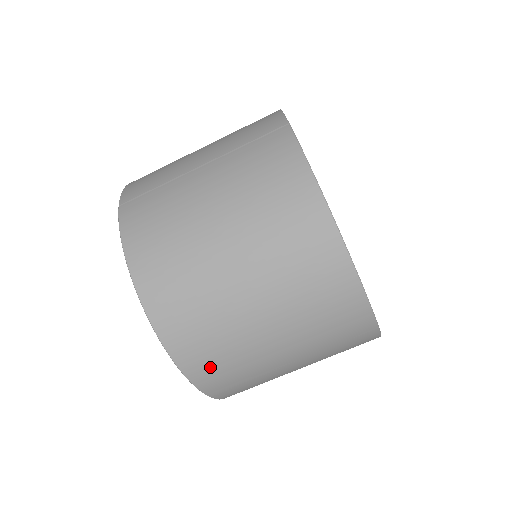
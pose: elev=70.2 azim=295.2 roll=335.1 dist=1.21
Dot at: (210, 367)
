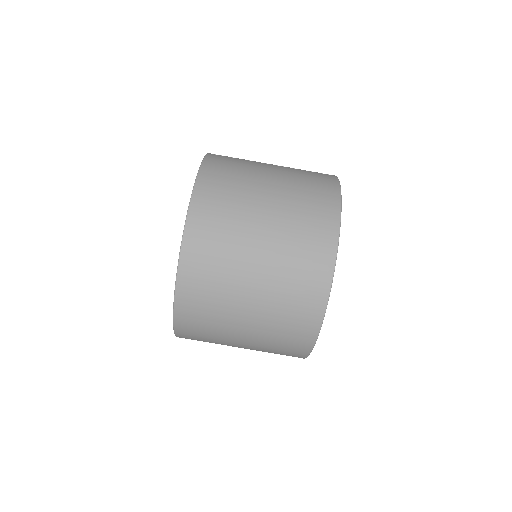
Dot at: (201, 261)
